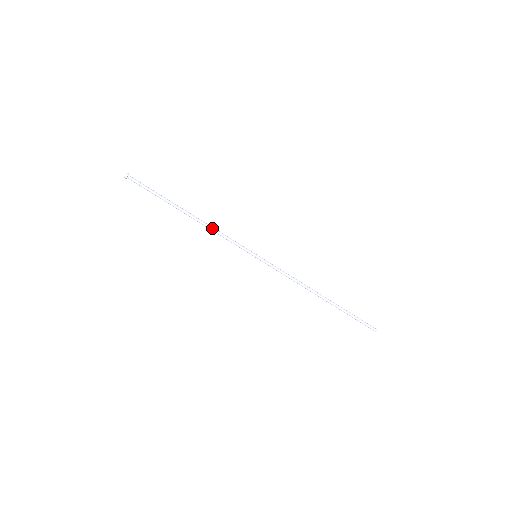
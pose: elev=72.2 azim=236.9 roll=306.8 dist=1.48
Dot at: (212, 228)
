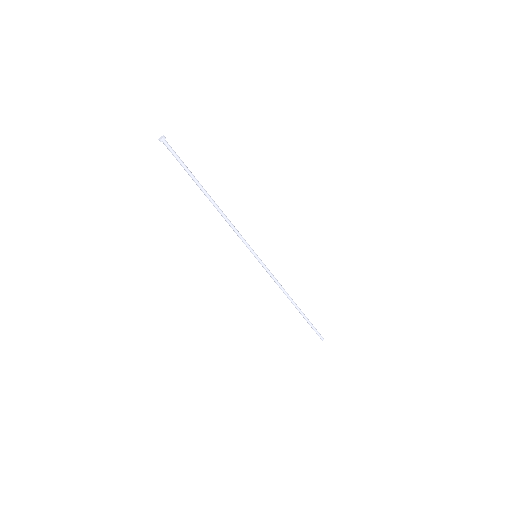
Dot at: (228, 219)
